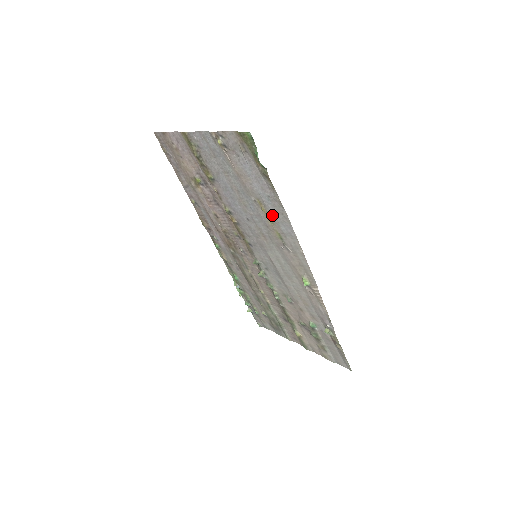
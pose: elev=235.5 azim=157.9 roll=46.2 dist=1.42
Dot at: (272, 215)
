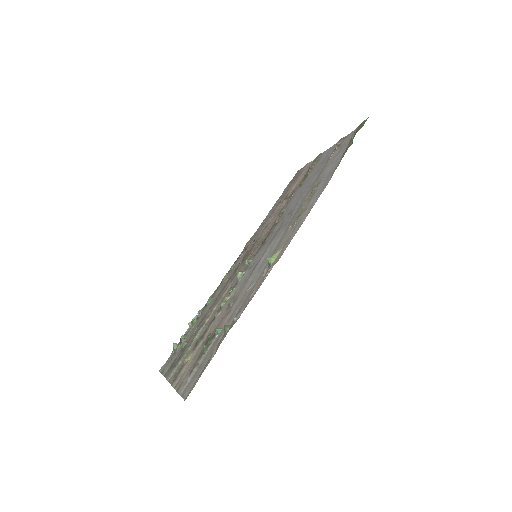
Dot at: (315, 192)
